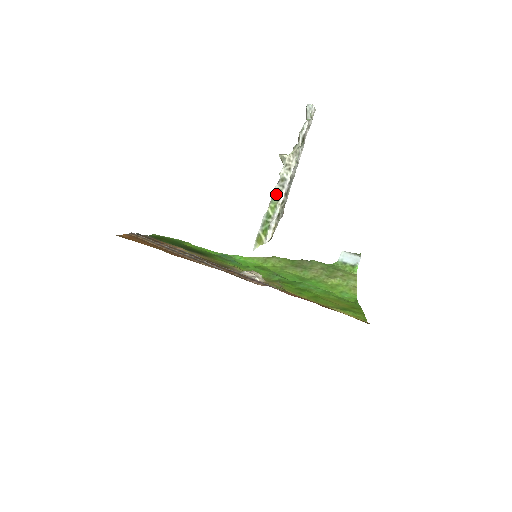
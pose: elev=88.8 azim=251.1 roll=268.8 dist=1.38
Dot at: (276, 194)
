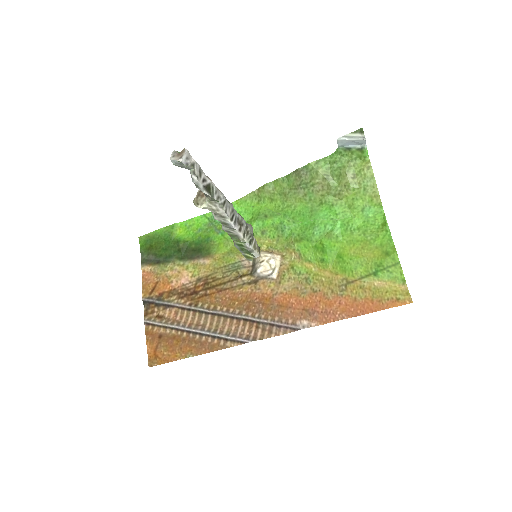
Dot at: (230, 233)
